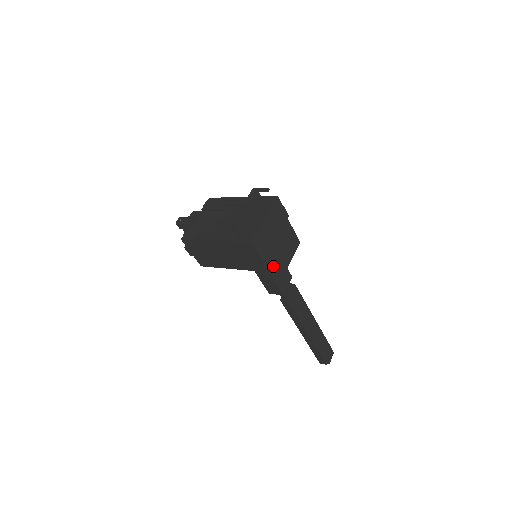
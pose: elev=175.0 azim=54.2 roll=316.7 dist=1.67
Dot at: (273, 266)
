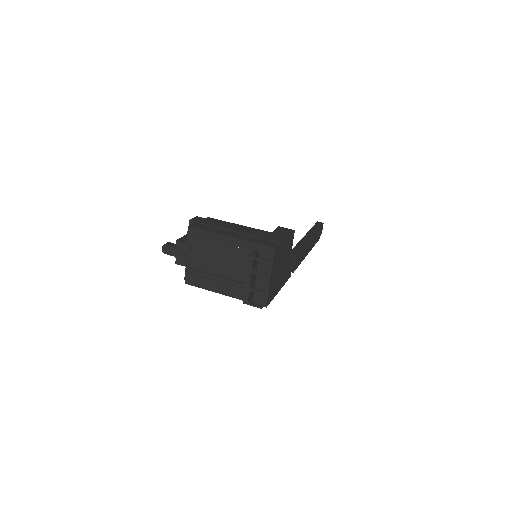
Dot at: (281, 282)
